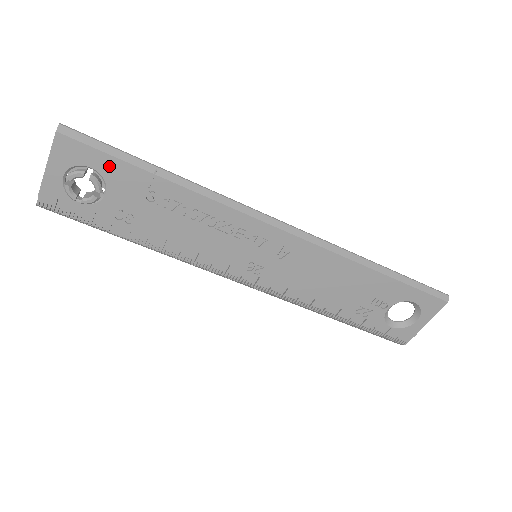
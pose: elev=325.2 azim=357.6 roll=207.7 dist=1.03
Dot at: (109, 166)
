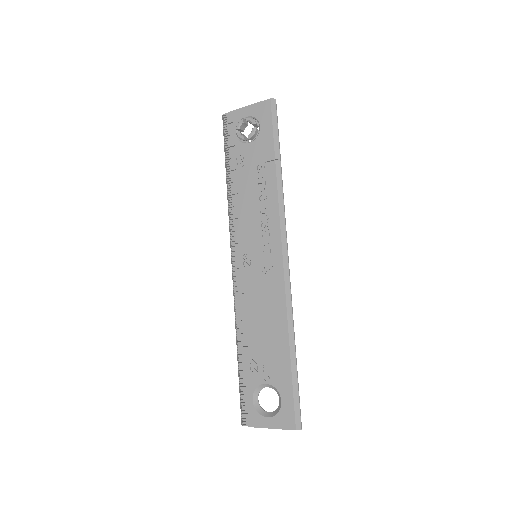
Dot at: (266, 134)
